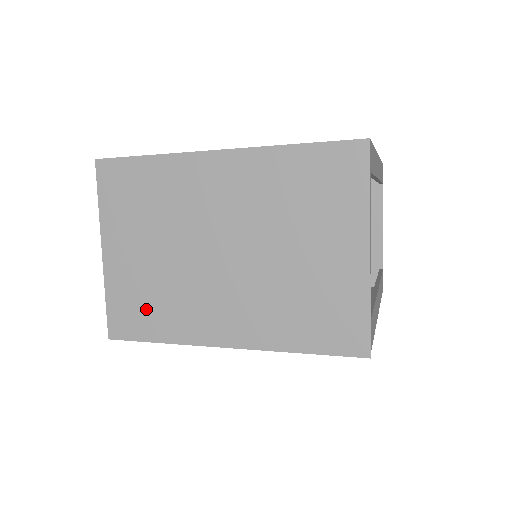
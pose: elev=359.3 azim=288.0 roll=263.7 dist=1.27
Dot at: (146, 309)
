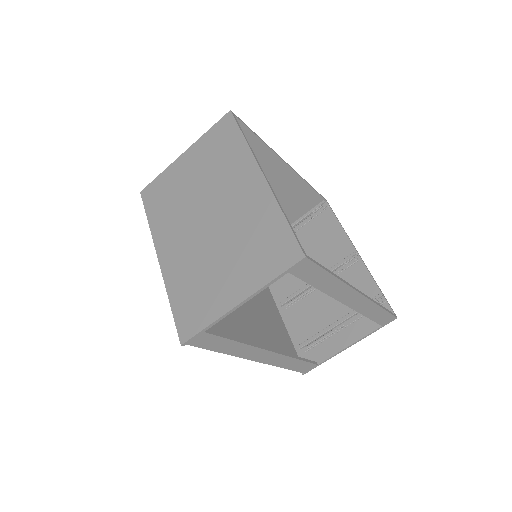
Dot at: (162, 200)
